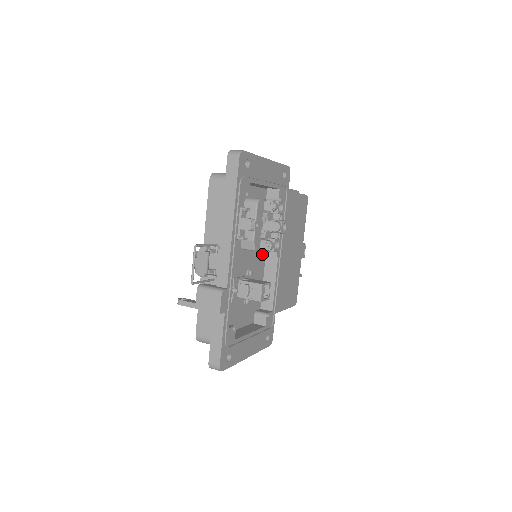
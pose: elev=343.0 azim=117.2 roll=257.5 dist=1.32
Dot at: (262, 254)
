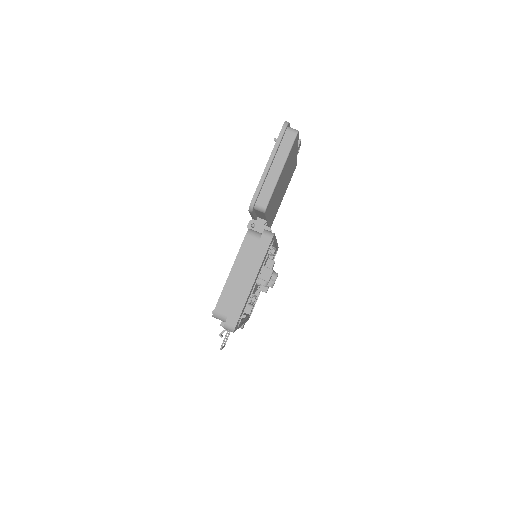
Dot at: occluded
